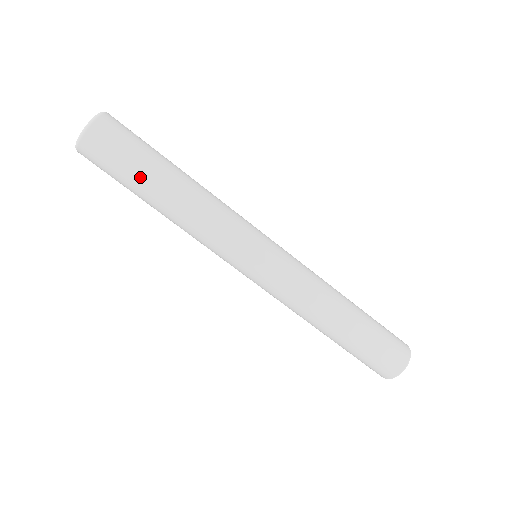
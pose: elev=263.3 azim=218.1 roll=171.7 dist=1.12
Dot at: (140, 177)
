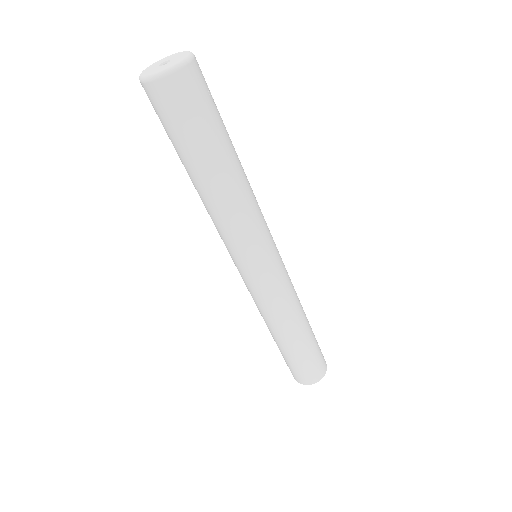
Dot at: (197, 150)
